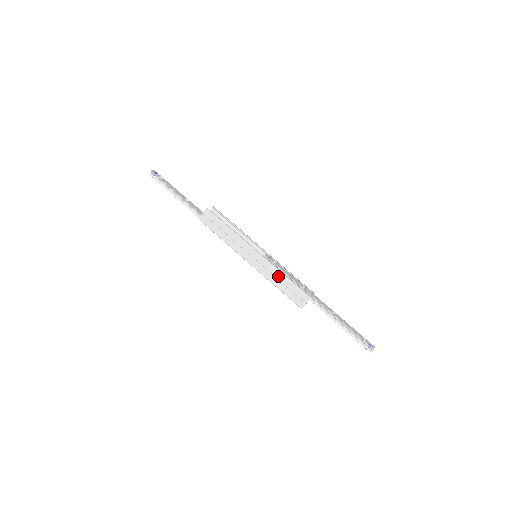
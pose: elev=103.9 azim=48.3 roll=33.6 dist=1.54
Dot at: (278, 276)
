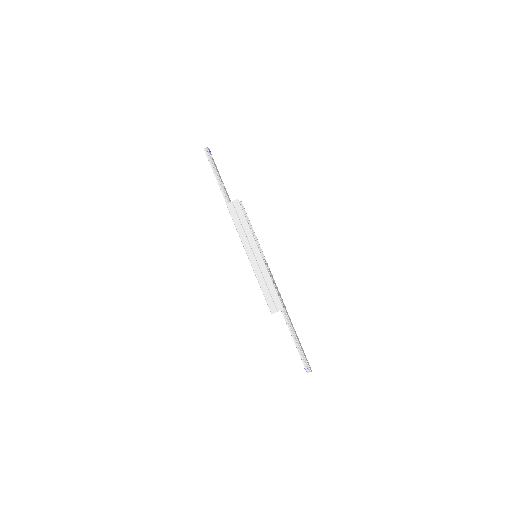
Dot at: (267, 280)
